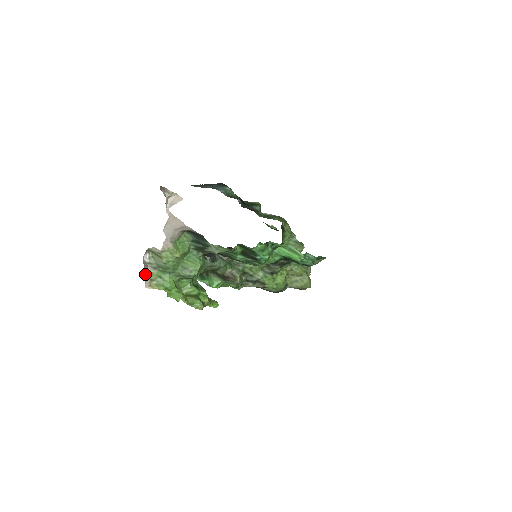
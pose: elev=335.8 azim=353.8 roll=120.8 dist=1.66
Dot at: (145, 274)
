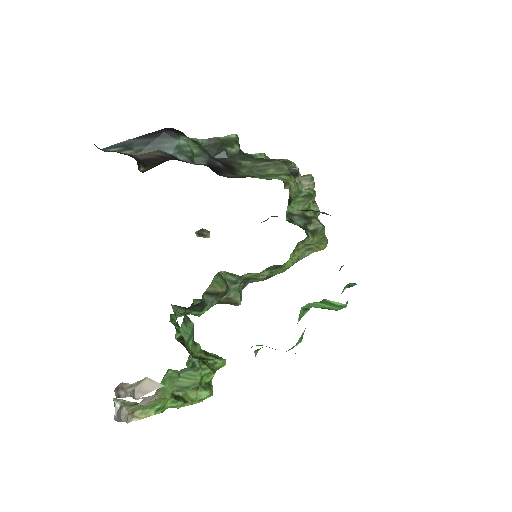
Dot at: (123, 420)
